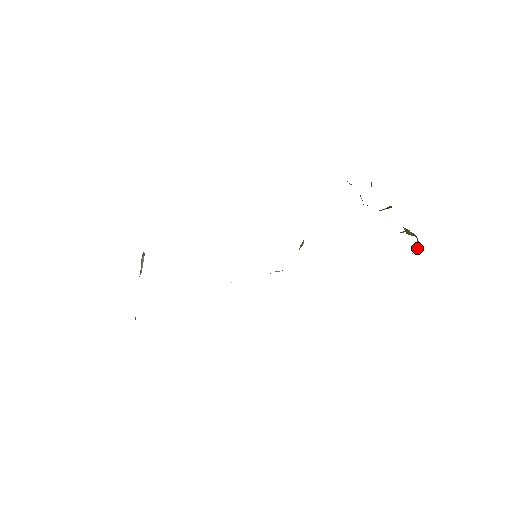
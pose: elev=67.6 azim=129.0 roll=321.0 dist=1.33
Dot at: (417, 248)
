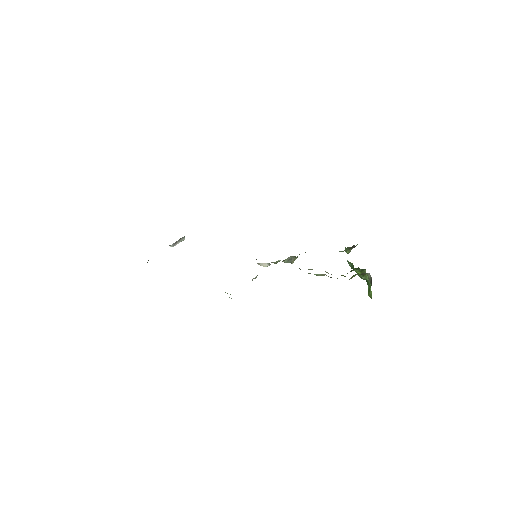
Dot at: occluded
